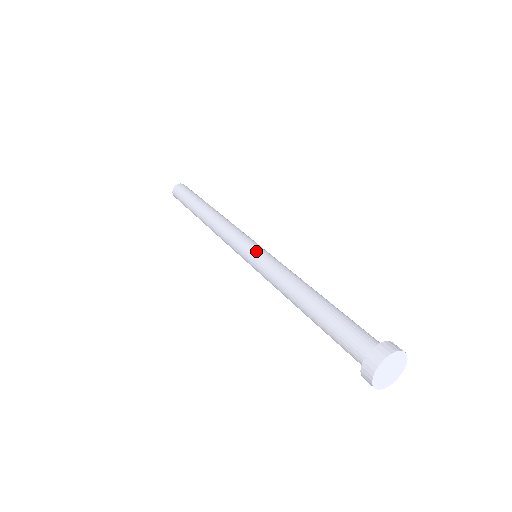
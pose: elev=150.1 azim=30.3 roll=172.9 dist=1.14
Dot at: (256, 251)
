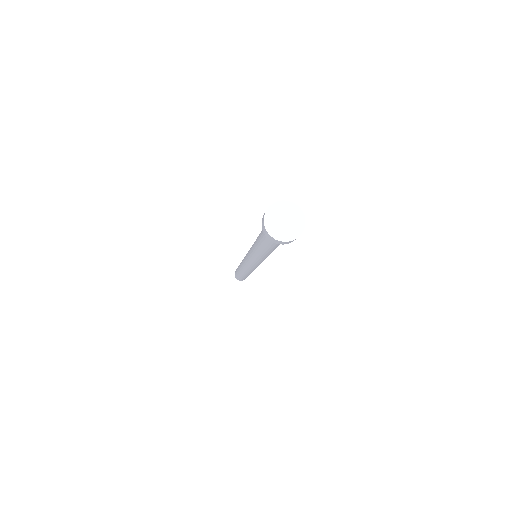
Dot at: occluded
